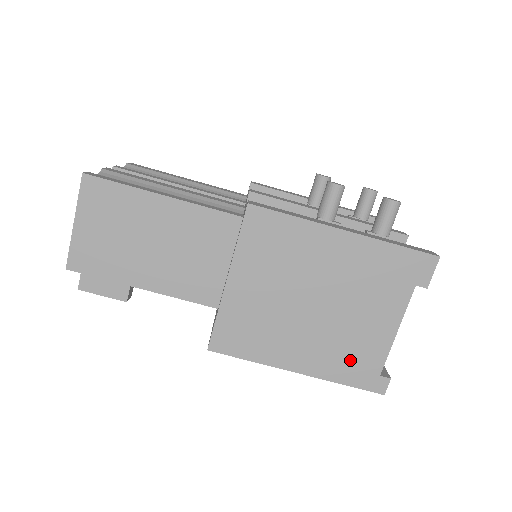
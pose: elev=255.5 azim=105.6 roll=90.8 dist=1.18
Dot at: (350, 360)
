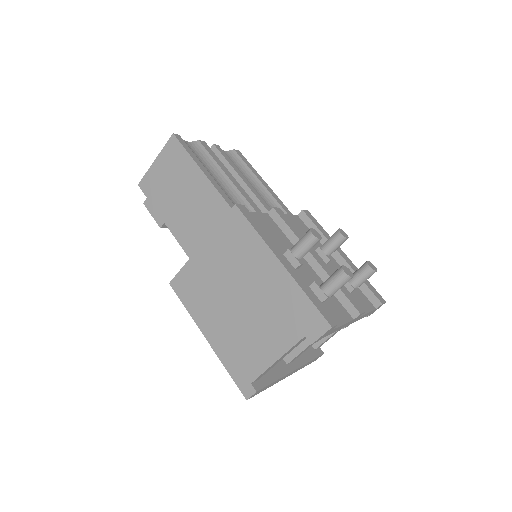
Dot at: (239, 356)
